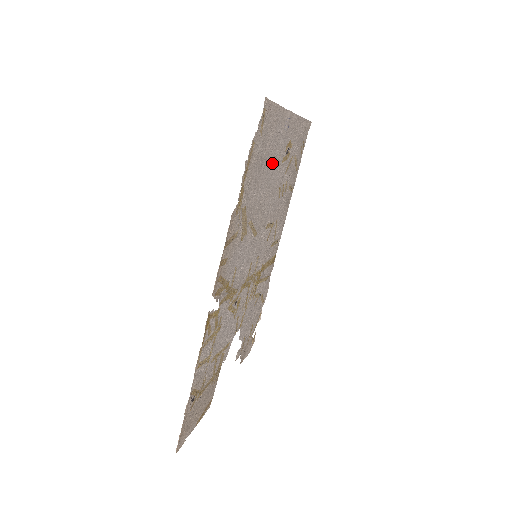
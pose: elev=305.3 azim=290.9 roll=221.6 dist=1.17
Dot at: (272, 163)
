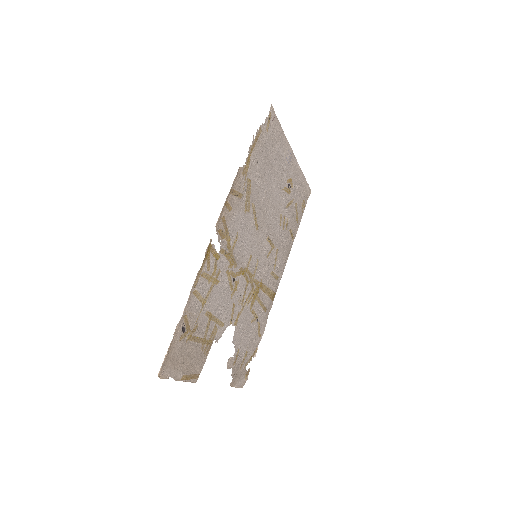
Dot at: (275, 176)
